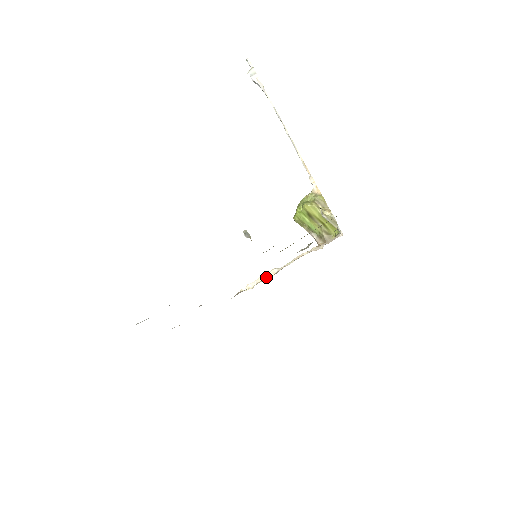
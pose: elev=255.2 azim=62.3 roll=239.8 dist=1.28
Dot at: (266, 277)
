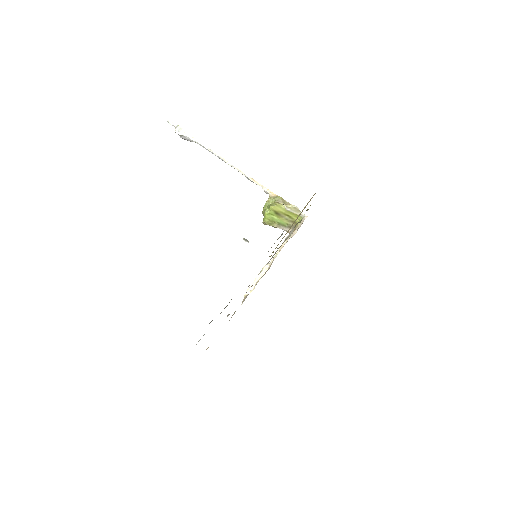
Dot at: (261, 275)
